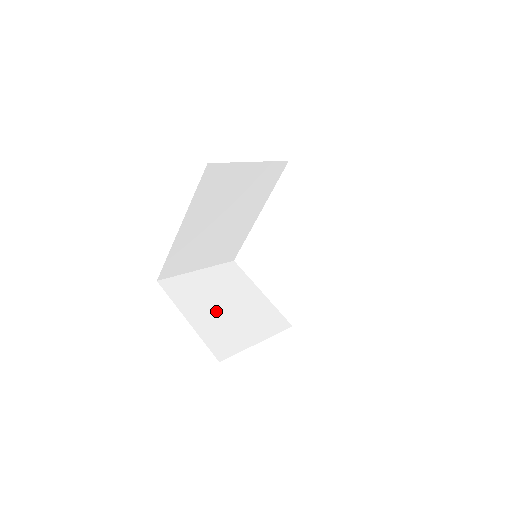
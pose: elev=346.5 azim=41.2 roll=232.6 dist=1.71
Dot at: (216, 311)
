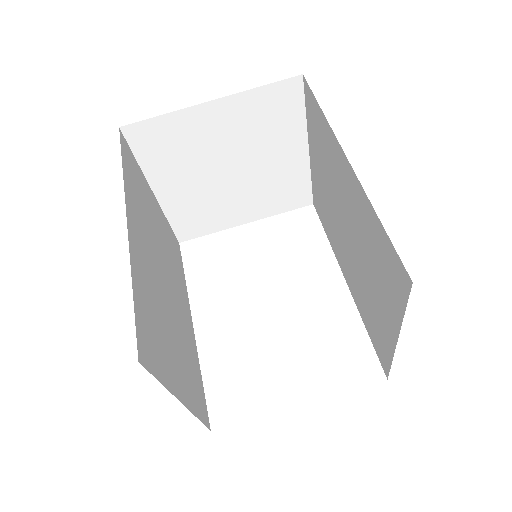
Dot at: occluded
